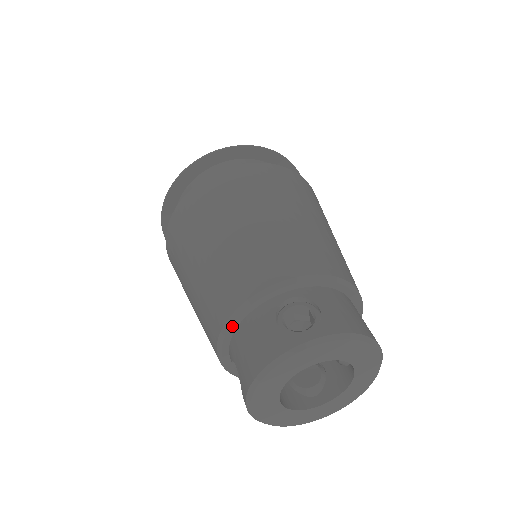
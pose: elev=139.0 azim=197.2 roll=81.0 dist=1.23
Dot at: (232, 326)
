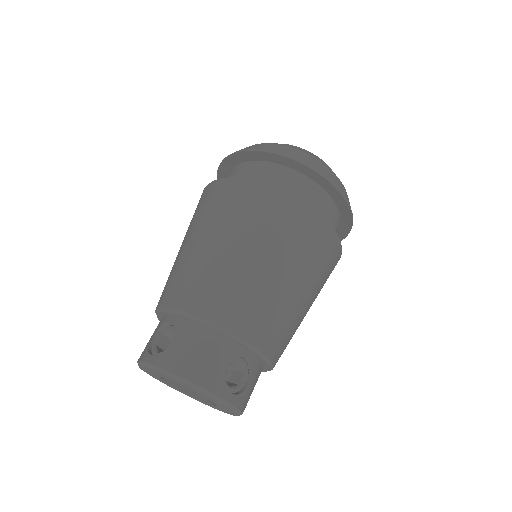
Dot at: (205, 324)
